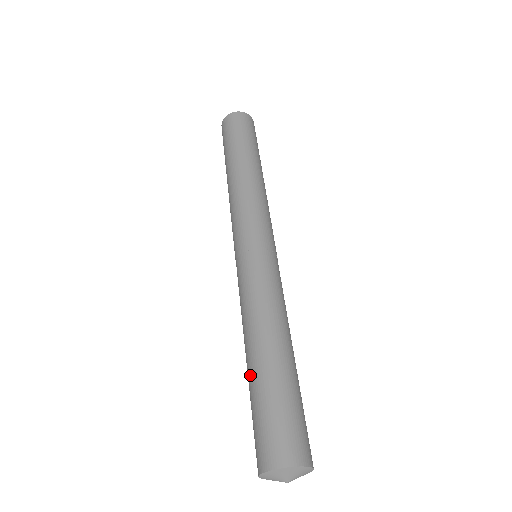
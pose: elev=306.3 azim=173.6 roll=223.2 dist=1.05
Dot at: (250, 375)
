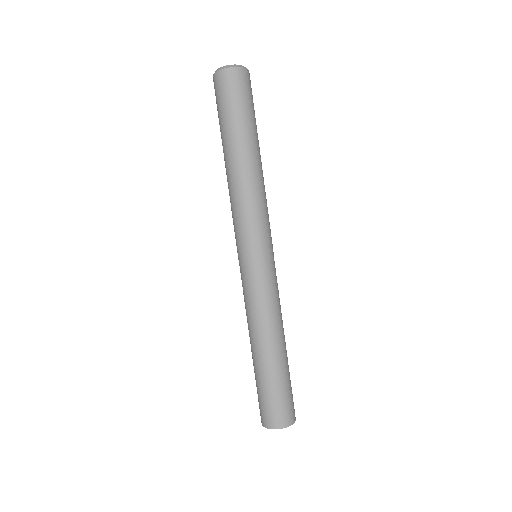
Dot at: occluded
